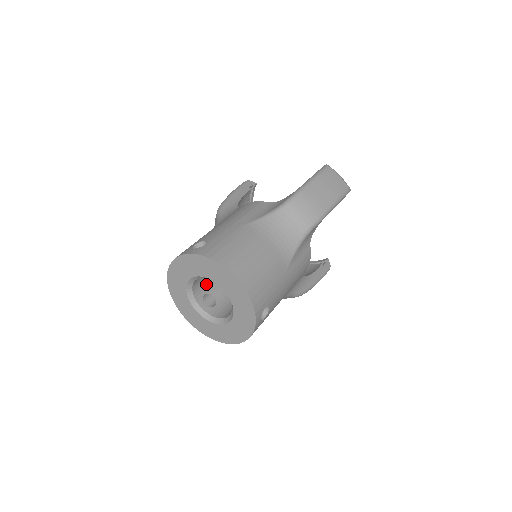
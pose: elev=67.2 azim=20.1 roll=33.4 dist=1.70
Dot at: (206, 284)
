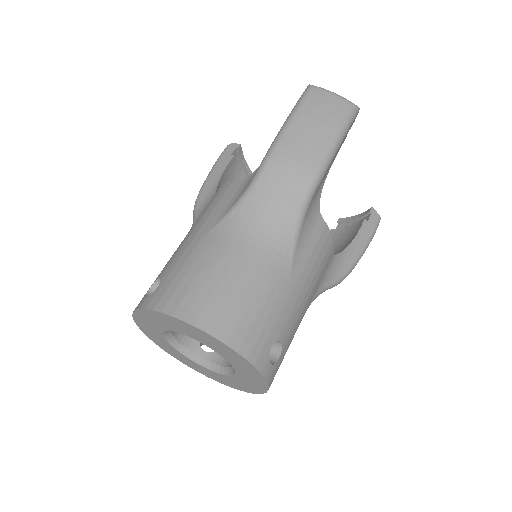
Dot at: occluded
